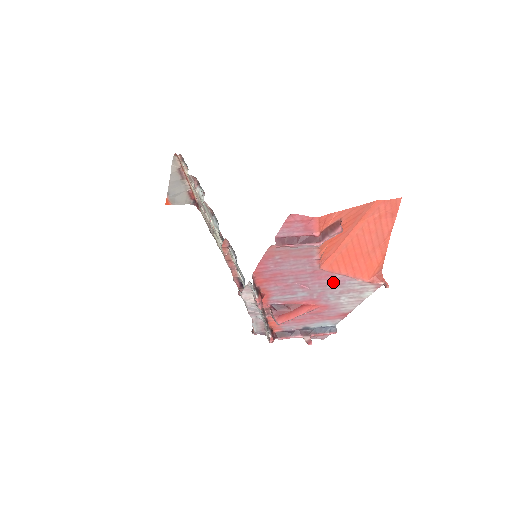
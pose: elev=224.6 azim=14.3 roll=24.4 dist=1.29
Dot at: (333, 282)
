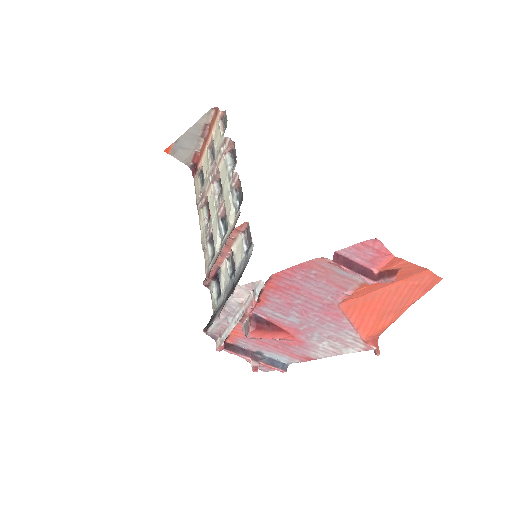
Dot at: (334, 324)
